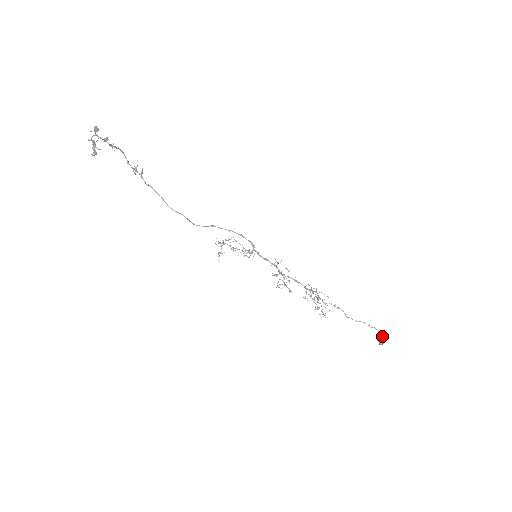
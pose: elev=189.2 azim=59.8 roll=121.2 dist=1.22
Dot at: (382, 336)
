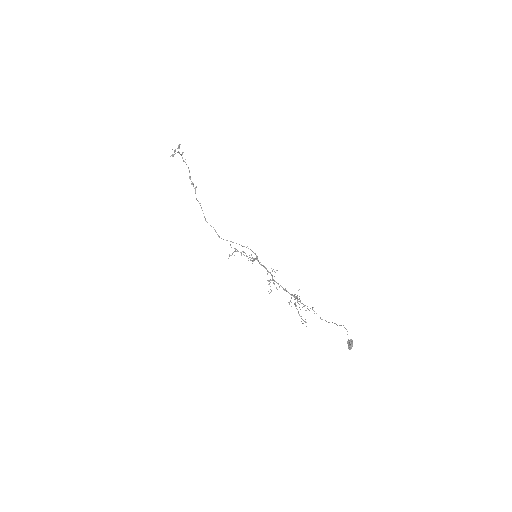
Dot at: (351, 339)
